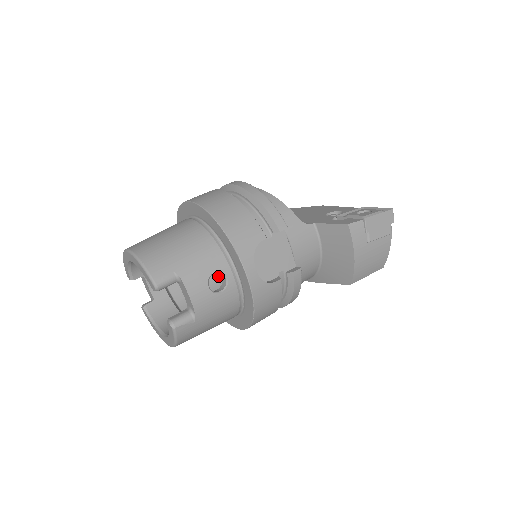
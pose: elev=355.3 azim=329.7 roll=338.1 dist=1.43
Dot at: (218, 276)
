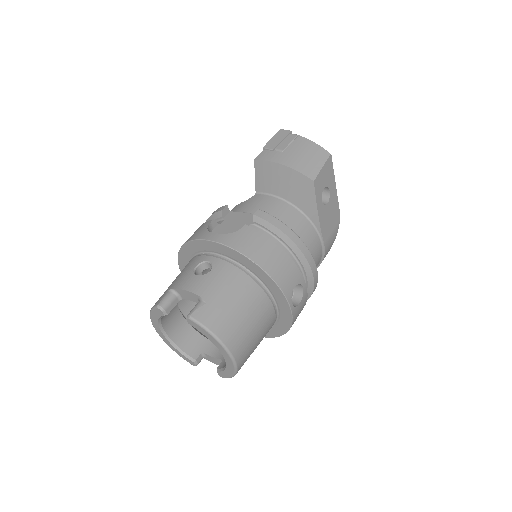
Dot at: occluded
